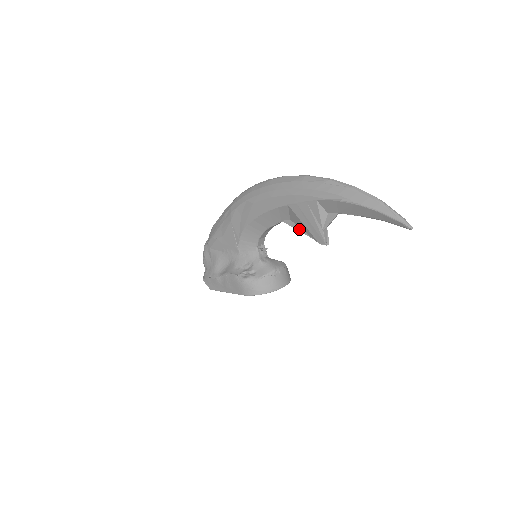
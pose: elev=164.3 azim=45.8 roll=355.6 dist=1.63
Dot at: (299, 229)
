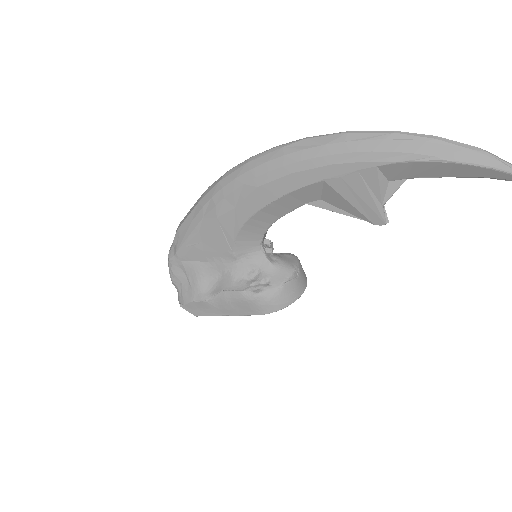
Dot at: (337, 210)
